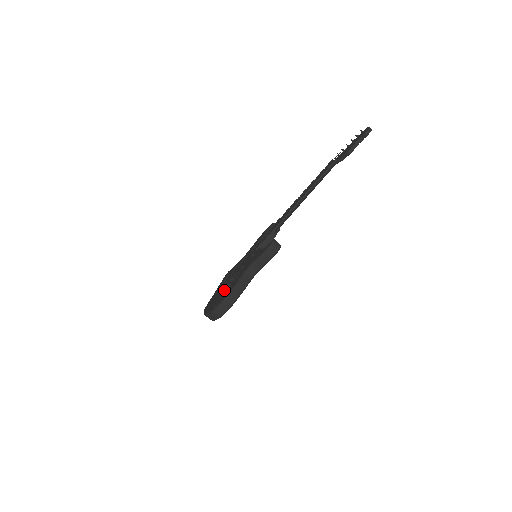
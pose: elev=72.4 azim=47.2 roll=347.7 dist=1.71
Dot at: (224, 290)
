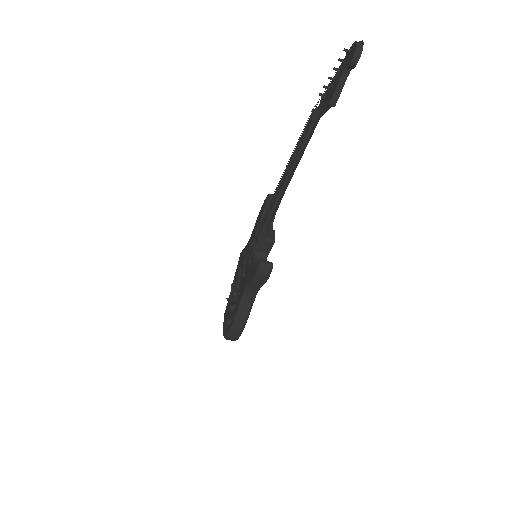
Dot at: (227, 320)
